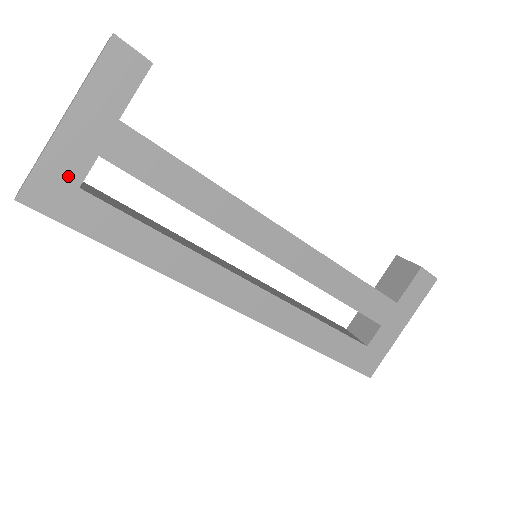
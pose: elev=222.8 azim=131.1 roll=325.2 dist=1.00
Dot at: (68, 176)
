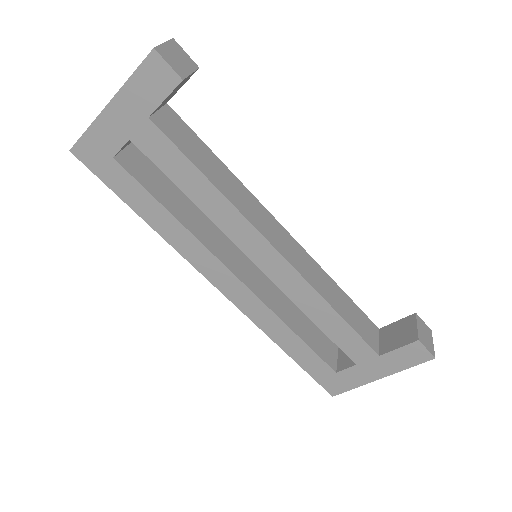
Dot at: (106, 147)
